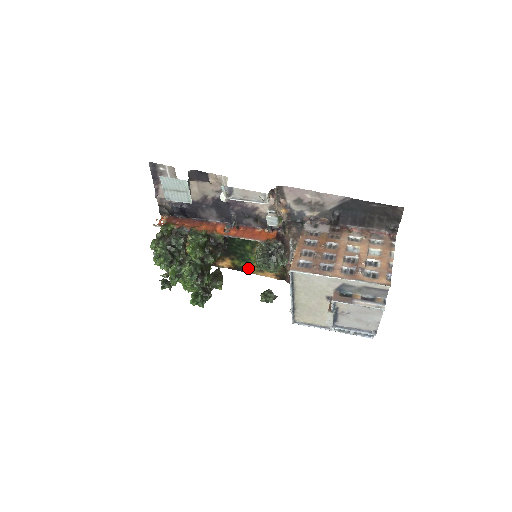
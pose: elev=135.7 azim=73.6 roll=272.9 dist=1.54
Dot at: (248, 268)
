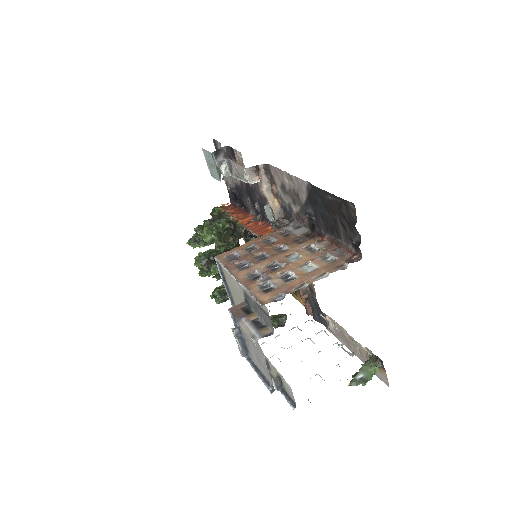
Dot at: occluded
